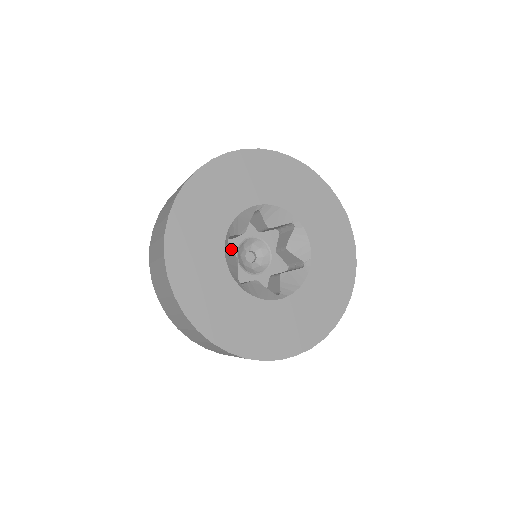
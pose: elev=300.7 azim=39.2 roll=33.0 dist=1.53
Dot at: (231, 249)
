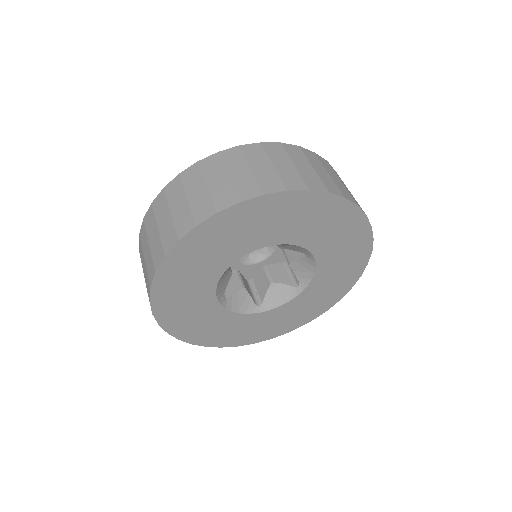
Dot at: (227, 271)
